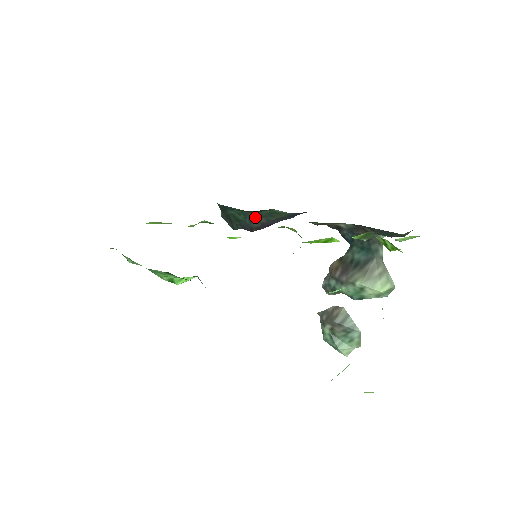
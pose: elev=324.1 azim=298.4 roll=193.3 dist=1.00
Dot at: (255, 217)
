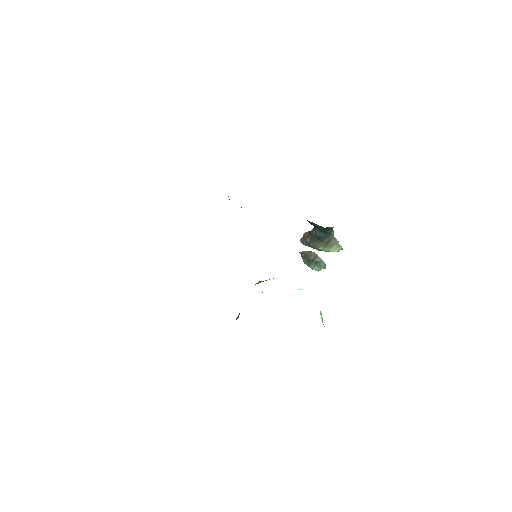
Dot at: occluded
